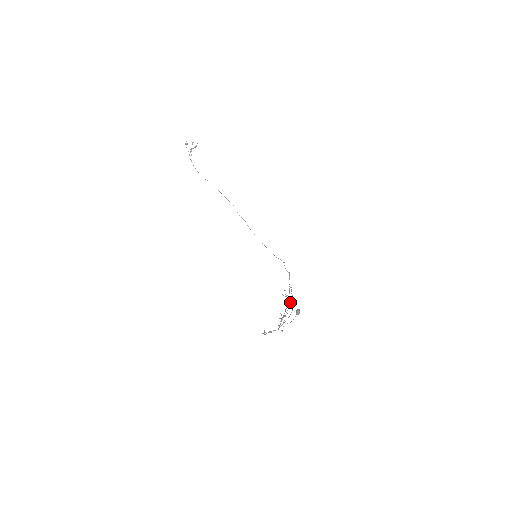
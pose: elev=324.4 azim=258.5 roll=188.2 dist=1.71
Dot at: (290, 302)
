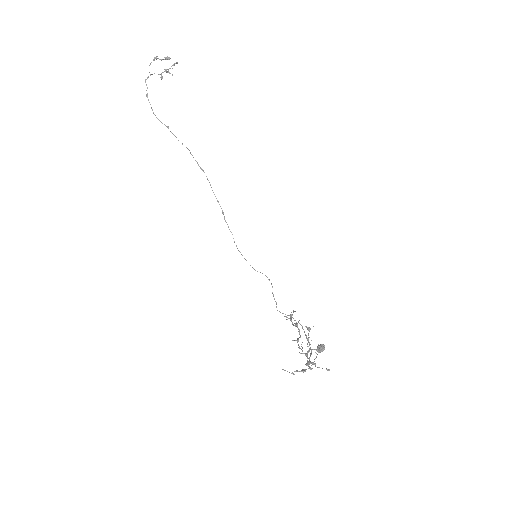
Dot at: occluded
